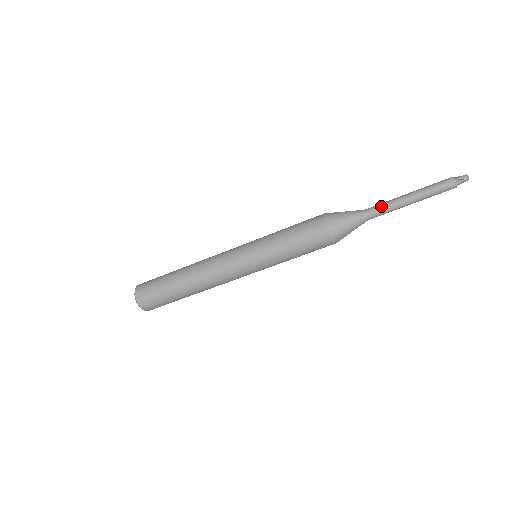
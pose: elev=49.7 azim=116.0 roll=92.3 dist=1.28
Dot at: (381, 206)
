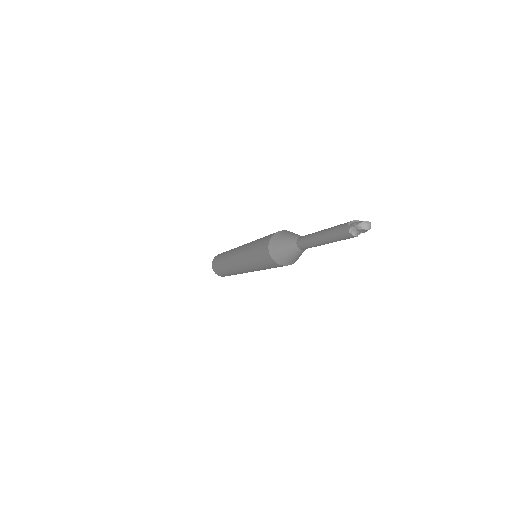
Dot at: (305, 237)
